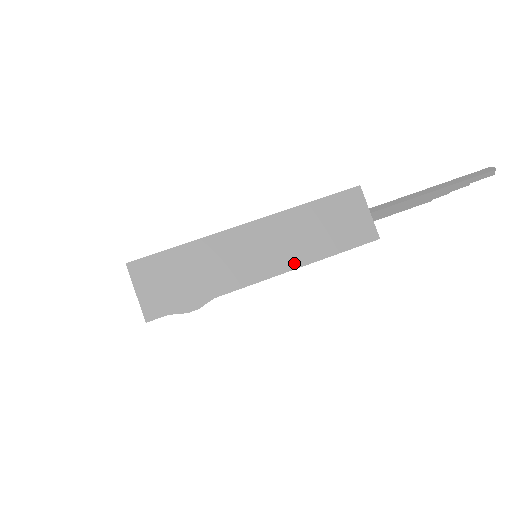
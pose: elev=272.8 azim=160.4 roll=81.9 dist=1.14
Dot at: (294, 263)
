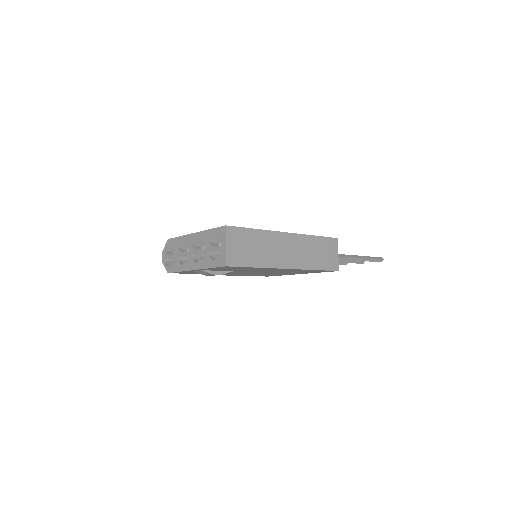
Dot at: (302, 266)
